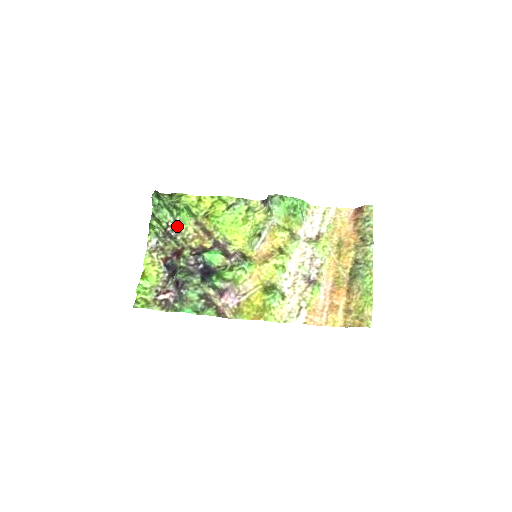
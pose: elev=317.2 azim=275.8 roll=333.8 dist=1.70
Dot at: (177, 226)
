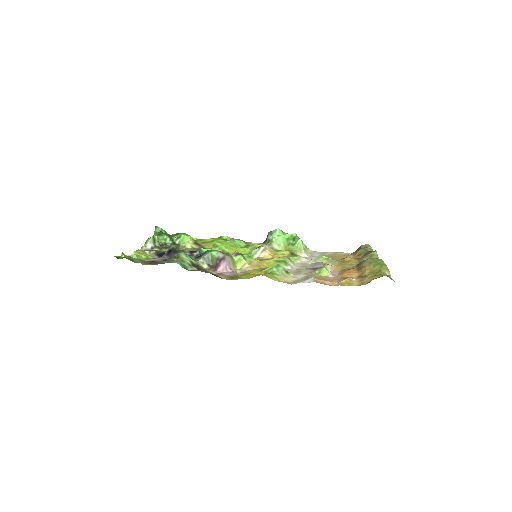
Dot at: (175, 245)
